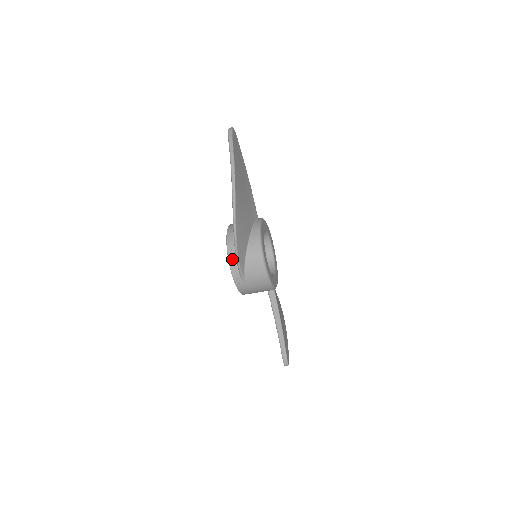
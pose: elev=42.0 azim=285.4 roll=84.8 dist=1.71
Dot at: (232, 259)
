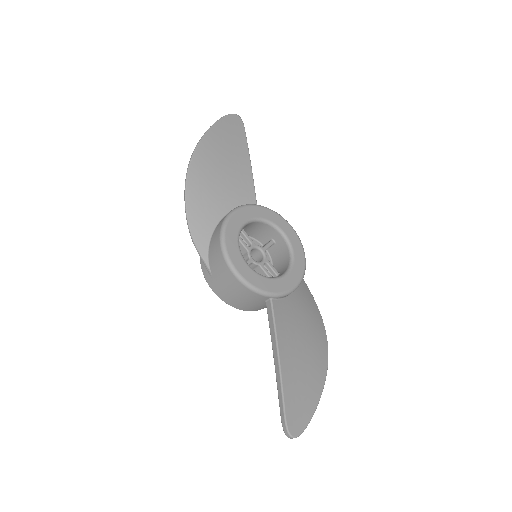
Dot at: occluded
